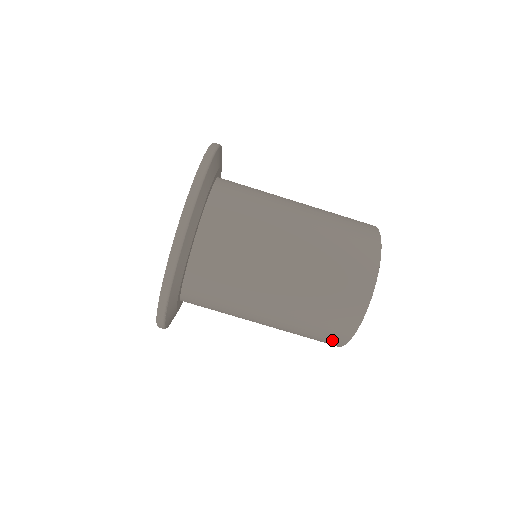
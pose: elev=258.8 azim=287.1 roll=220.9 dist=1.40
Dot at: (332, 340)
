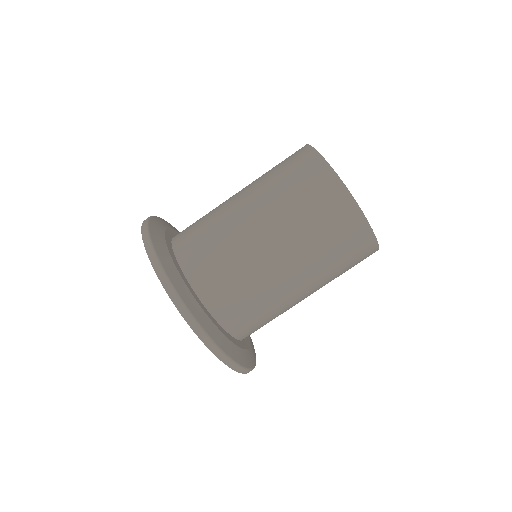
Dot at: (358, 235)
